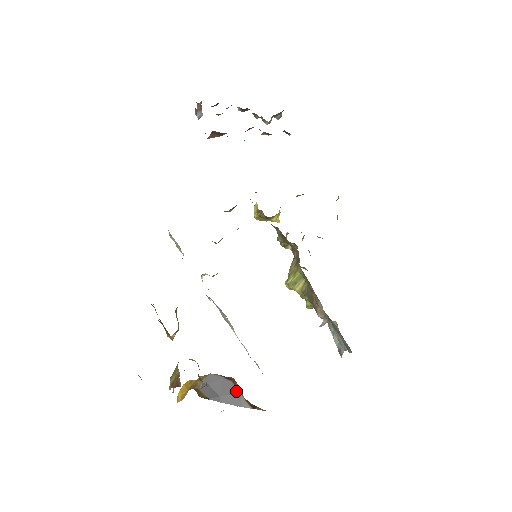
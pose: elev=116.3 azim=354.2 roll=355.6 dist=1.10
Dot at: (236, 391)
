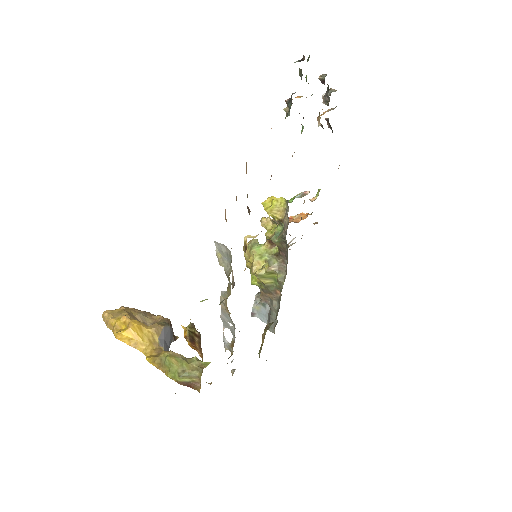
Dot at: occluded
